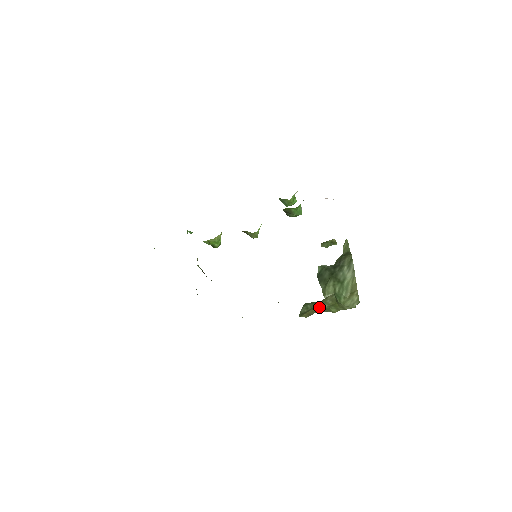
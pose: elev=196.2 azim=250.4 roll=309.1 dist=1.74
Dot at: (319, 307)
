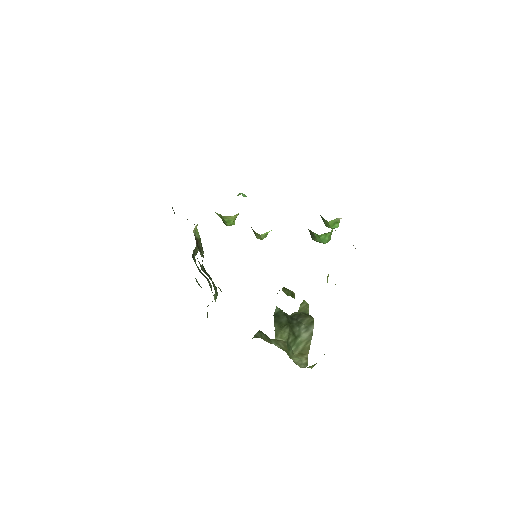
Dot at: (272, 343)
